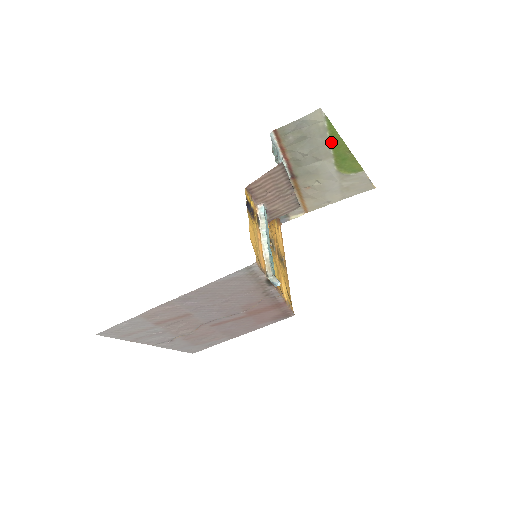
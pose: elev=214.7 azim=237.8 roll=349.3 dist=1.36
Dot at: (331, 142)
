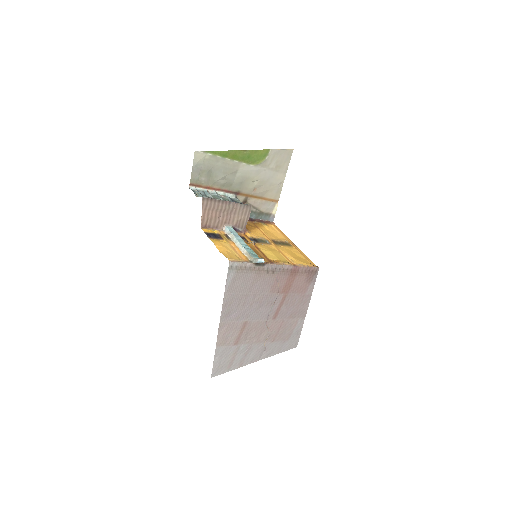
Dot at: (227, 158)
